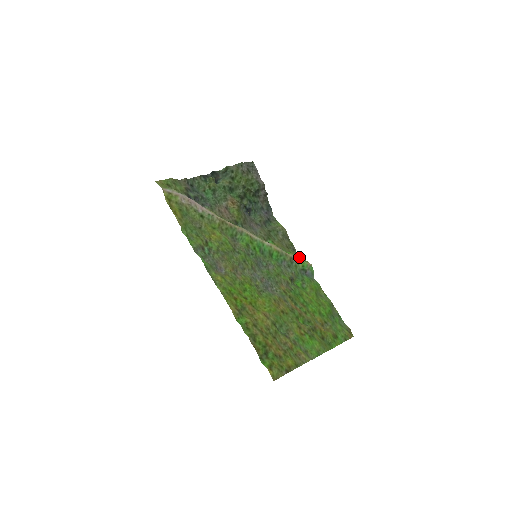
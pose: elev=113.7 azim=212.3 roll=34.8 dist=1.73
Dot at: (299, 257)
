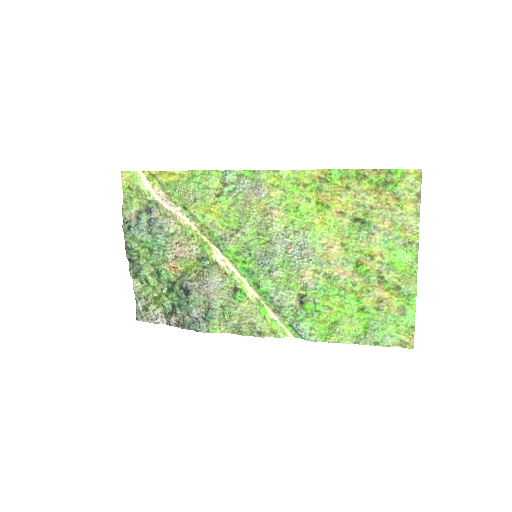
Dot at: (276, 324)
